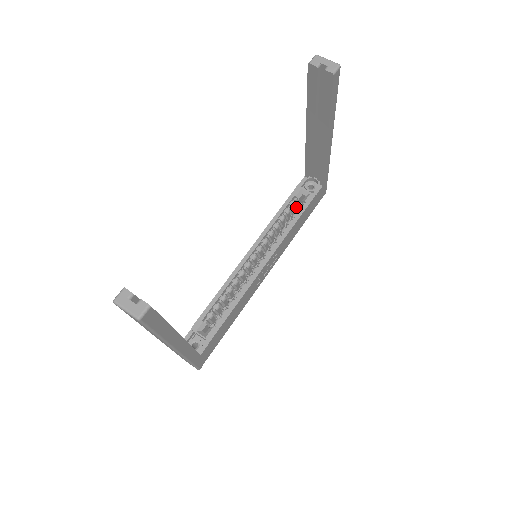
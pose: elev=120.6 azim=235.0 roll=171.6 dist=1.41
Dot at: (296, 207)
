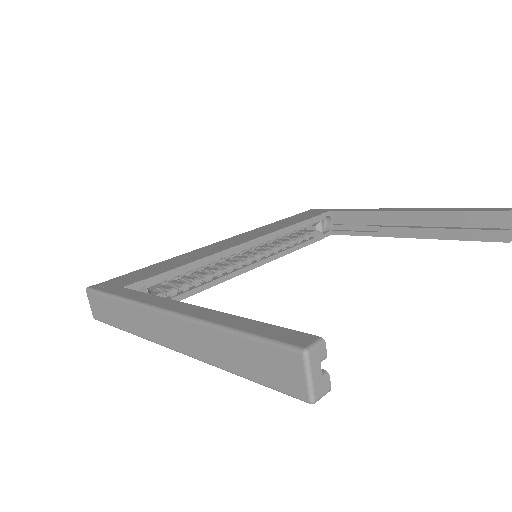
Dot at: occluded
